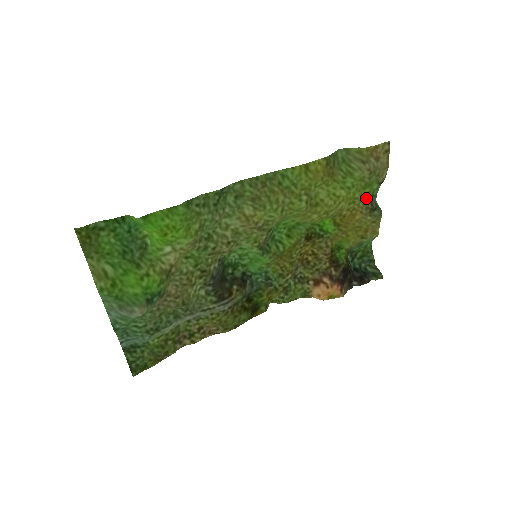
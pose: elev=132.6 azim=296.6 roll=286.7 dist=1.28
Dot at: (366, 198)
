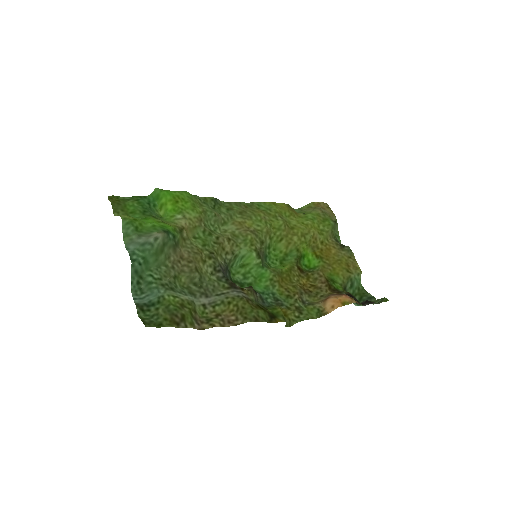
Dot at: (331, 235)
